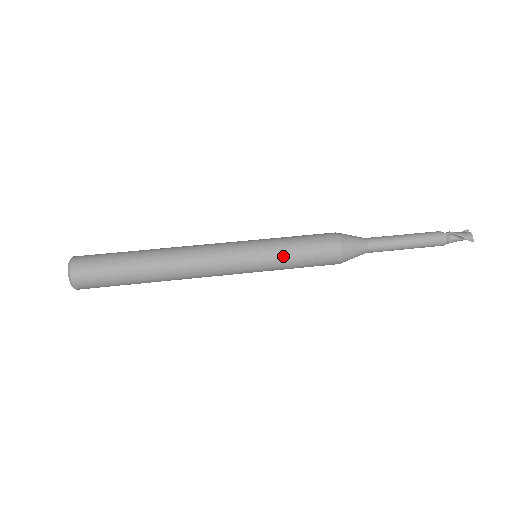
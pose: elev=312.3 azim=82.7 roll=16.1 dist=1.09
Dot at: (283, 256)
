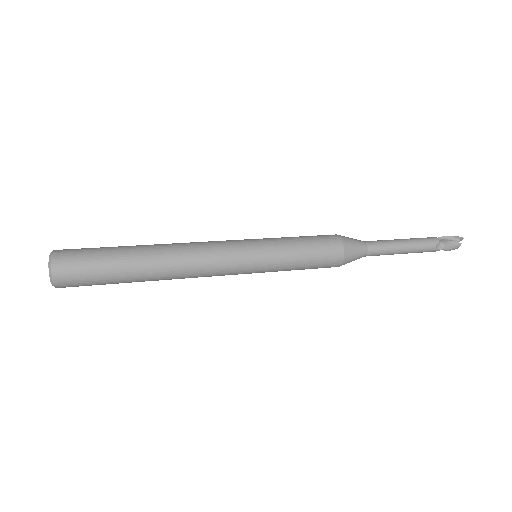
Dot at: (281, 238)
